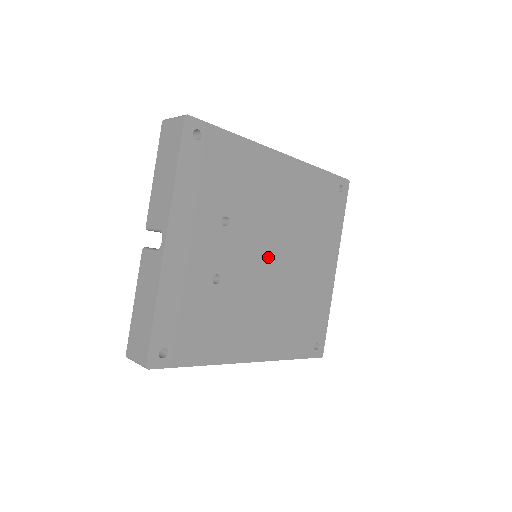
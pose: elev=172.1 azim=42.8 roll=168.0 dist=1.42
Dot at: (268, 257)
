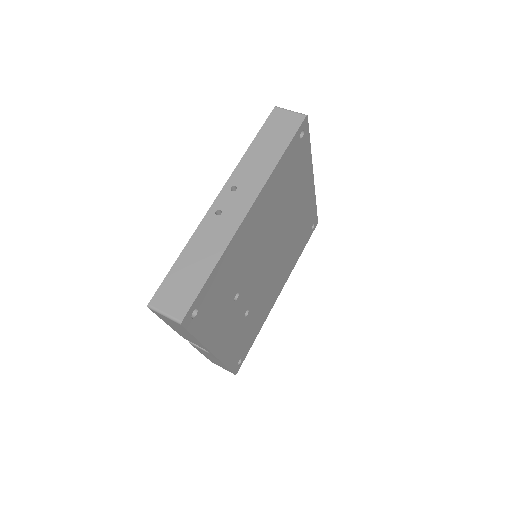
Dot at: (268, 258)
